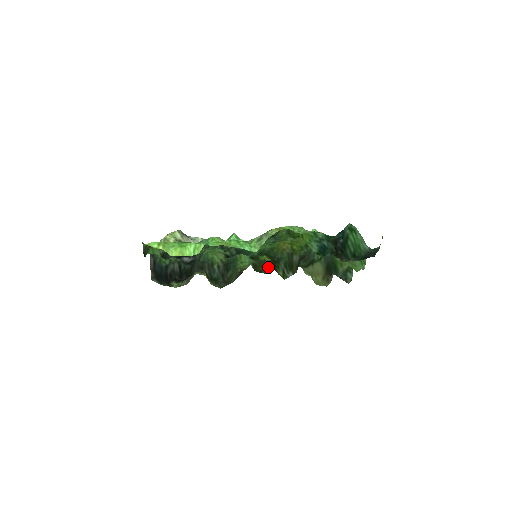
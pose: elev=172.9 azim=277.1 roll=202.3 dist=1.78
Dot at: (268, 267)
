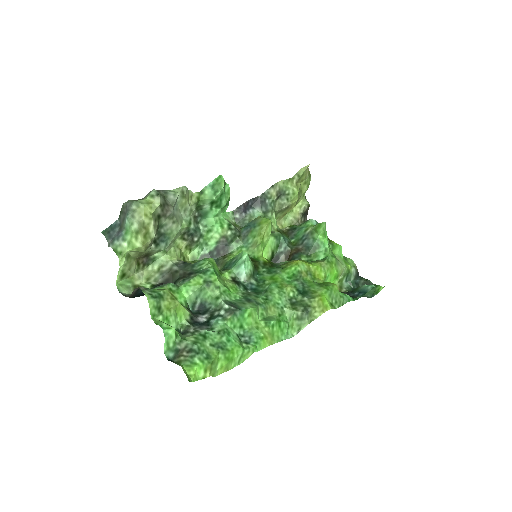
Dot at: occluded
